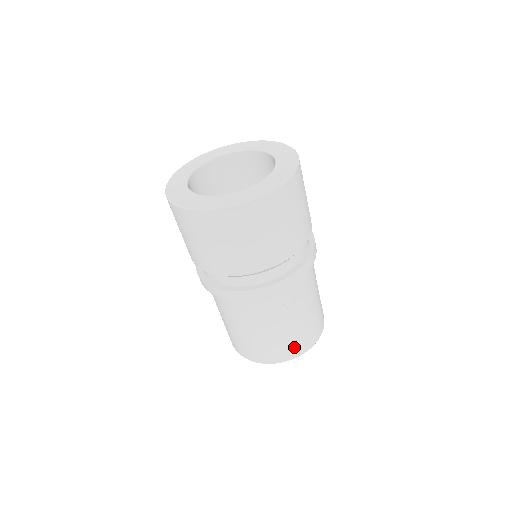
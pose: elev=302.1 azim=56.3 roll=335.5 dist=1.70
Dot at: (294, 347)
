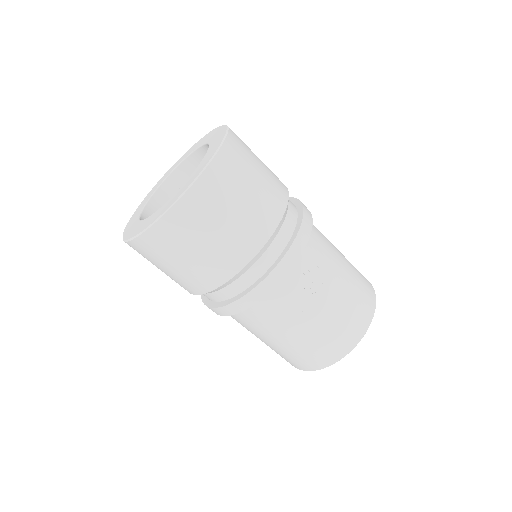
Dot at: (349, 330)
